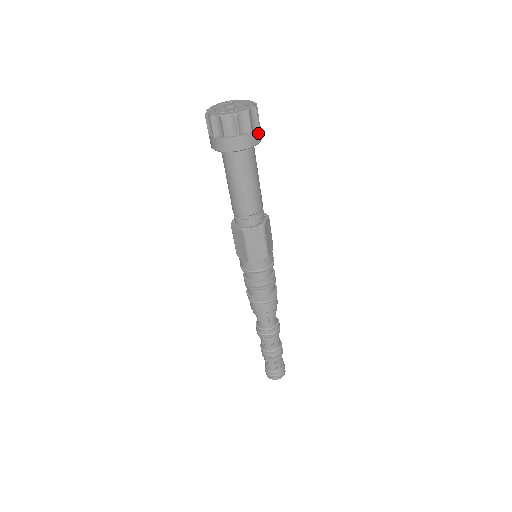
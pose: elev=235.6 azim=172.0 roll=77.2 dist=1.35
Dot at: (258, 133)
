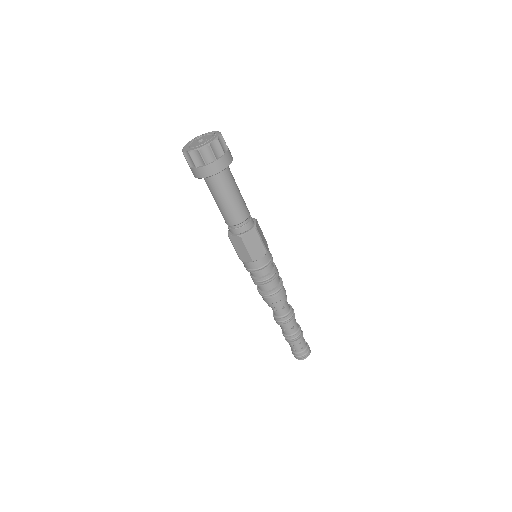
Dot at: (215, 165)
